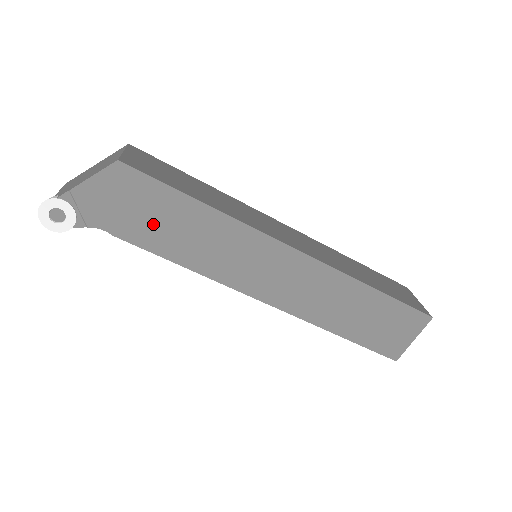
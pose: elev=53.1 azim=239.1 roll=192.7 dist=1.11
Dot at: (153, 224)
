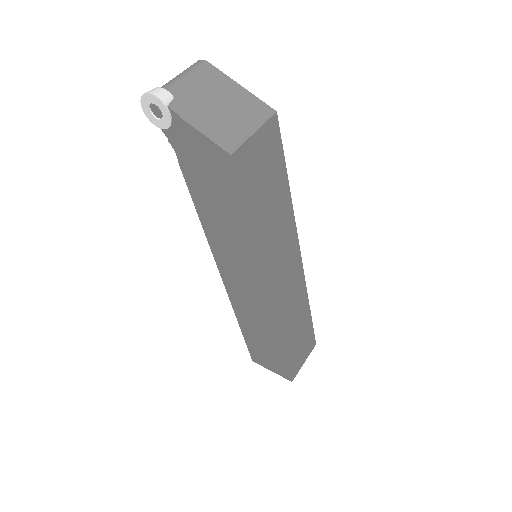
Dot at: (210, 194)
